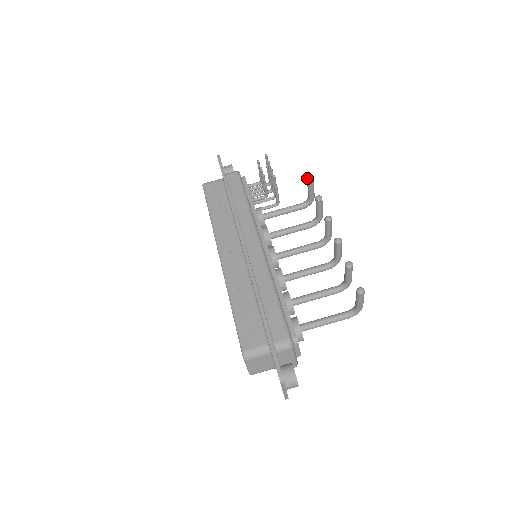
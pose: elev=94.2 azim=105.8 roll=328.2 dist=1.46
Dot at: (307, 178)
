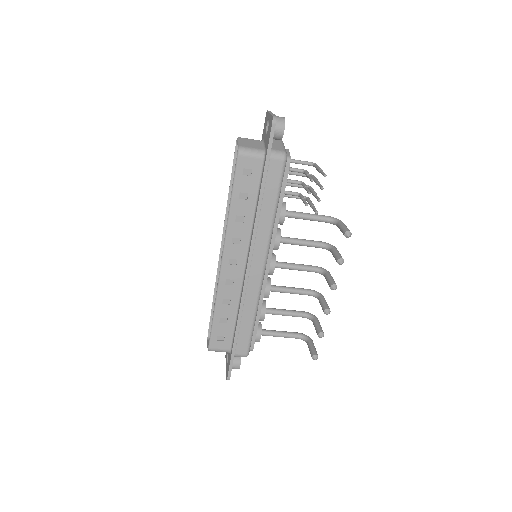
Dot at: (345, 233)
